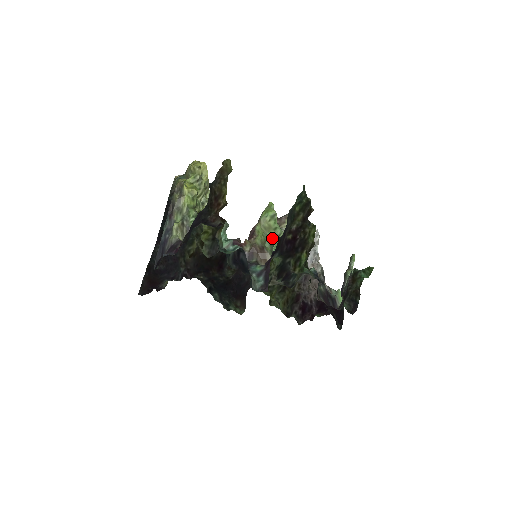
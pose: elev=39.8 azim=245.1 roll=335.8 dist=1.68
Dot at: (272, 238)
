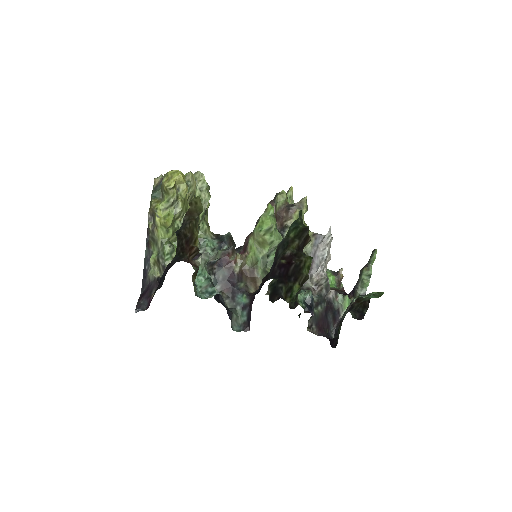
Dot at: (266, 255)
